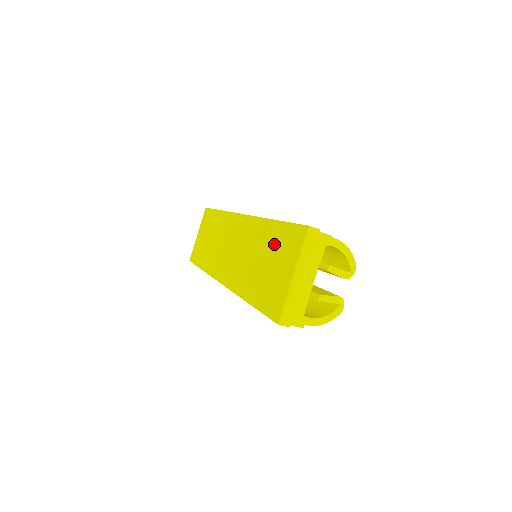
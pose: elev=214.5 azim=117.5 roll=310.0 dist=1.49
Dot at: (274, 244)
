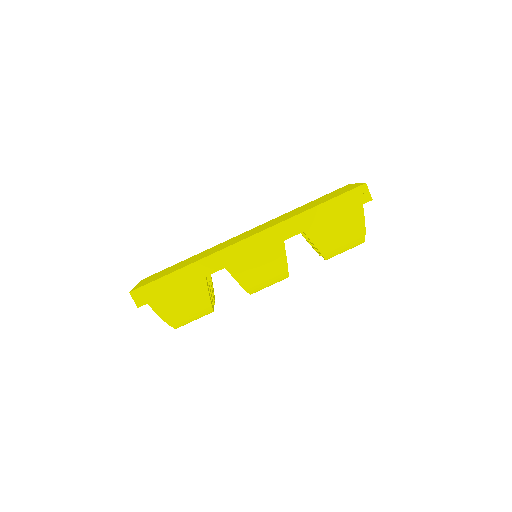
Dot at: (319, 199)
